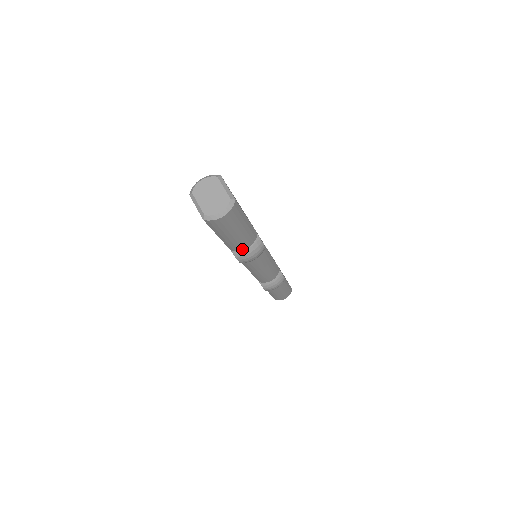
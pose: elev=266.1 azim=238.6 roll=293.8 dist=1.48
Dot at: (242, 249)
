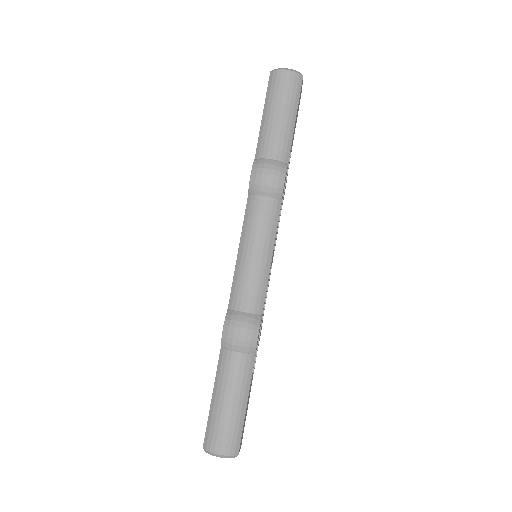
Dot at: (266, 156)
